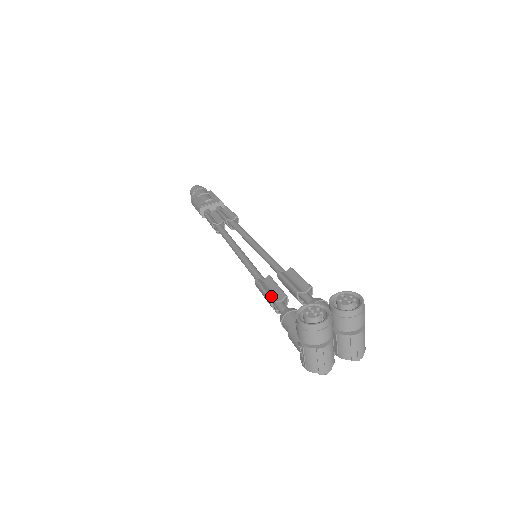
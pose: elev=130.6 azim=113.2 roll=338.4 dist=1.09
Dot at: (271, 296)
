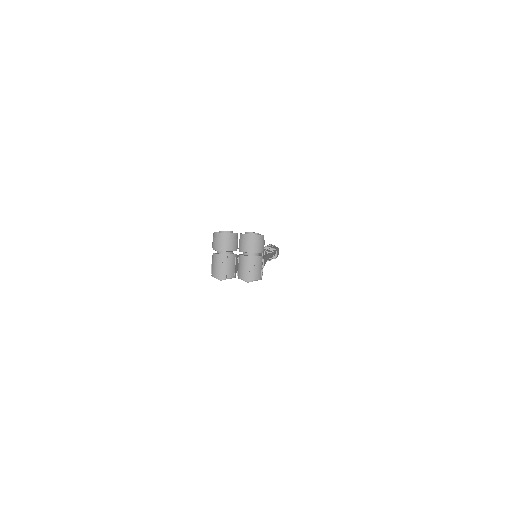
Dot at: occluded
